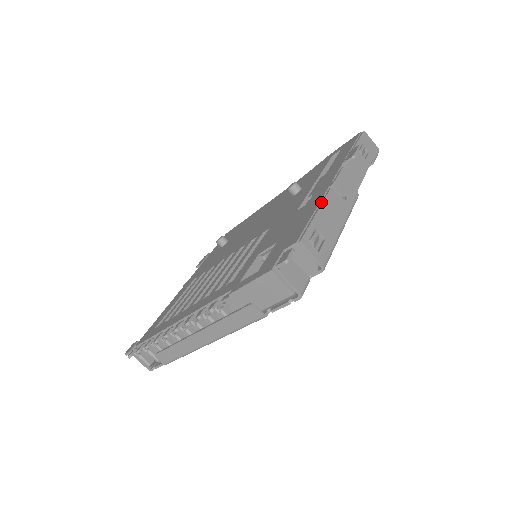
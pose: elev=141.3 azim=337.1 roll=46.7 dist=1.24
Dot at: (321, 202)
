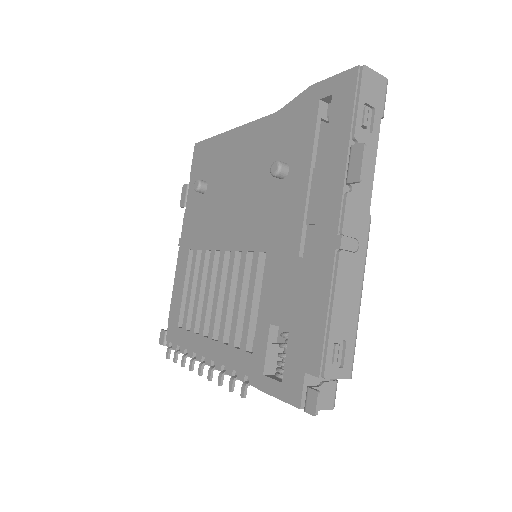
Dot at: (332, 290)
